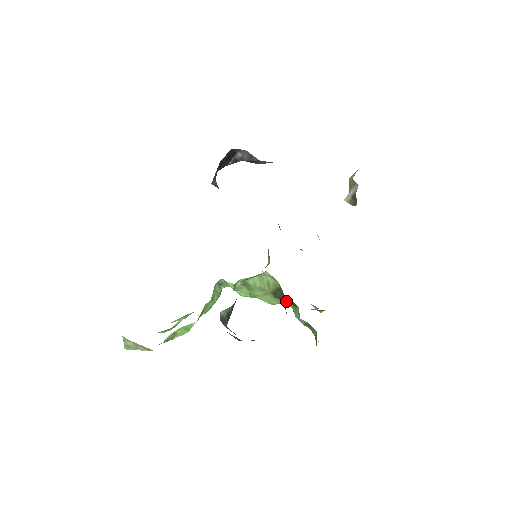
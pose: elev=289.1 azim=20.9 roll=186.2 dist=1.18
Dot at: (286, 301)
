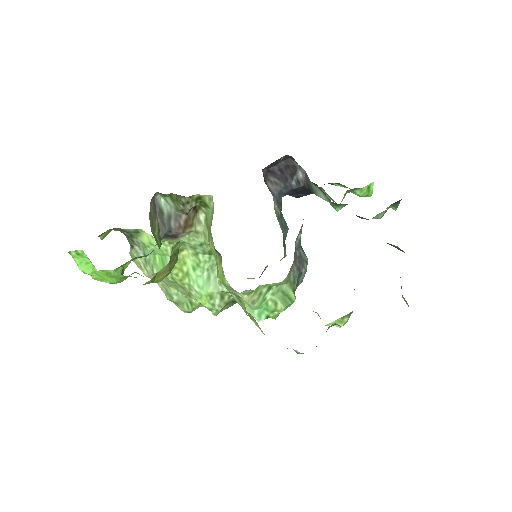
Dot at: occluded
